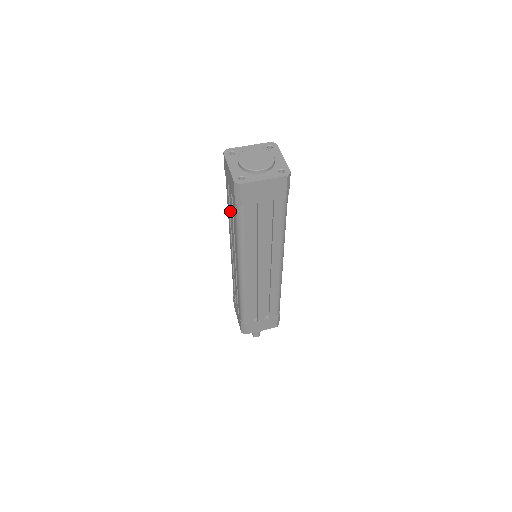
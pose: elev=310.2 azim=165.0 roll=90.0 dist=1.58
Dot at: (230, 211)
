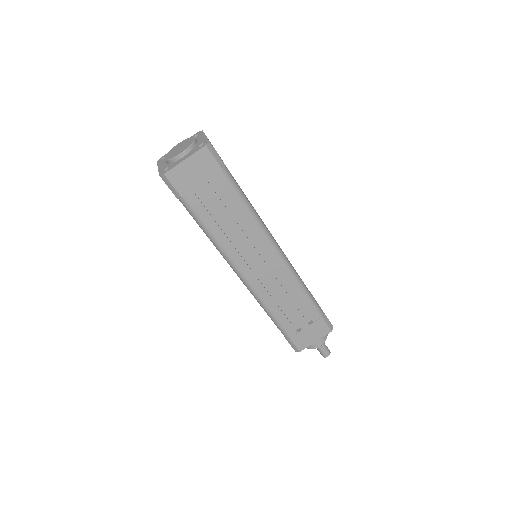
Dot at: occluded
